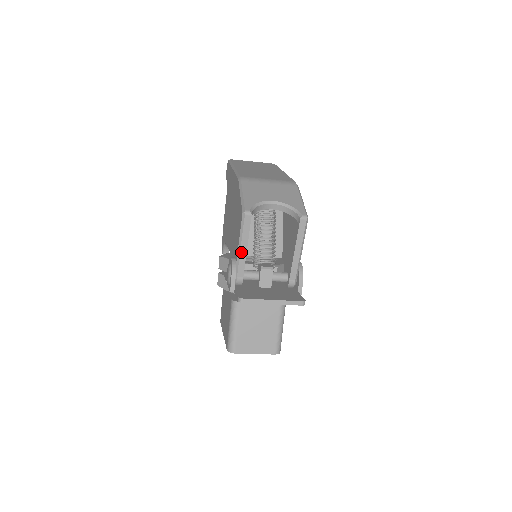
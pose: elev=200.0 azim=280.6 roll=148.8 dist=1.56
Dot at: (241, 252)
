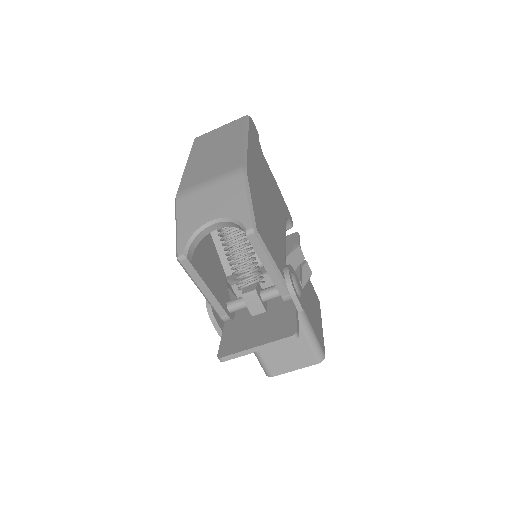
Dot at: (206, 295)
